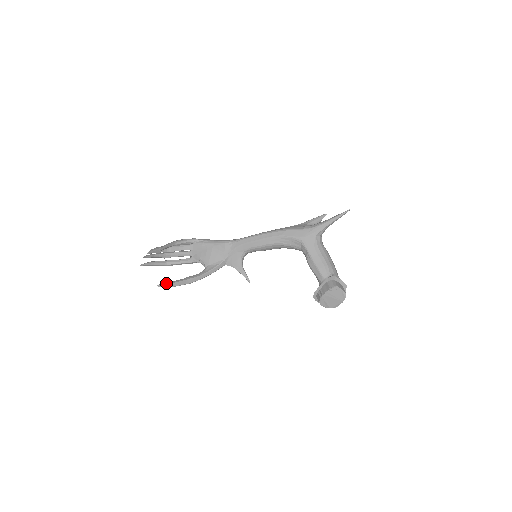
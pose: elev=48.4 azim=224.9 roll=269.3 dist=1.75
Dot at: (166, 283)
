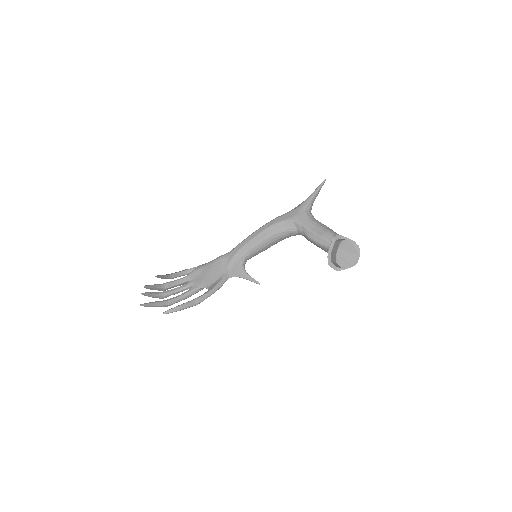
Dot at: (172, 308)
